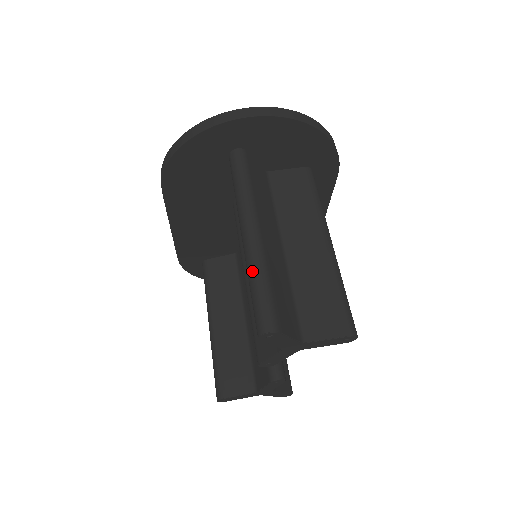
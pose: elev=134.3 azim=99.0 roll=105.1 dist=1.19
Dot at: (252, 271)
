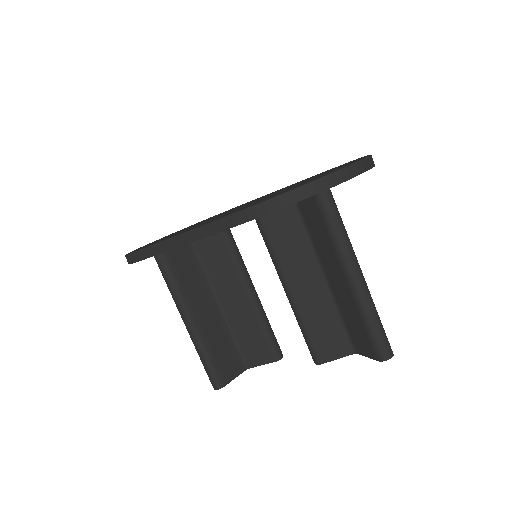
Dot at: (371, 312)
